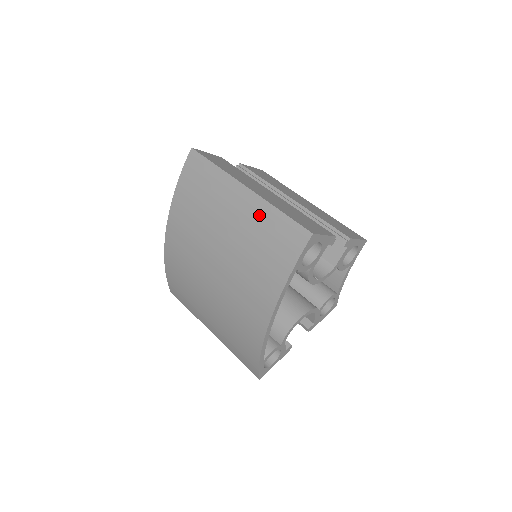
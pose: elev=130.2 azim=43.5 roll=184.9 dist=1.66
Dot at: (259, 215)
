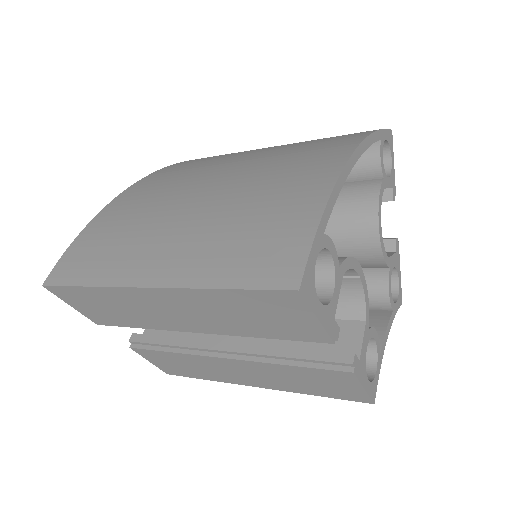
Dot at: occluded
